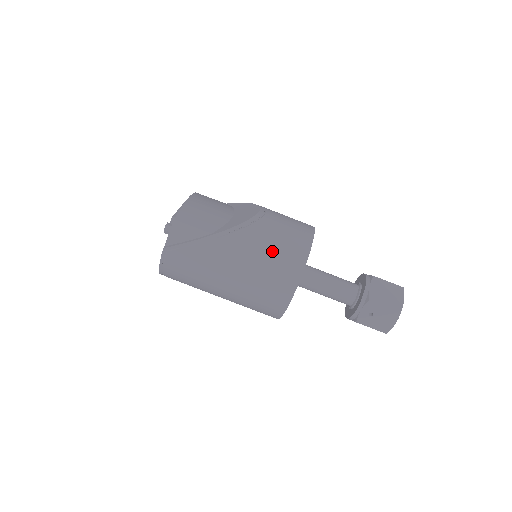
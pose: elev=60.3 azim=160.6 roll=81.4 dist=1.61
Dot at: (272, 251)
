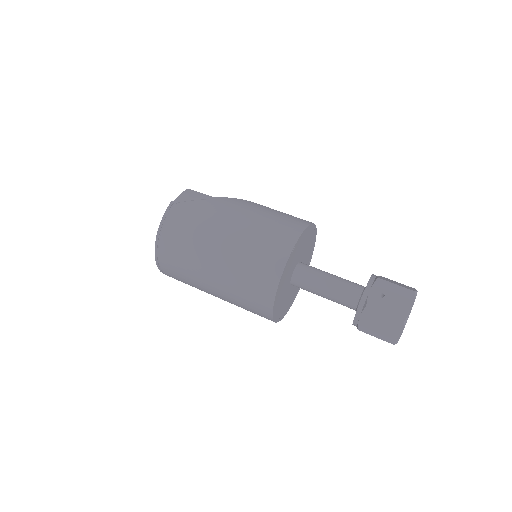
Dot at: (276, 214)
